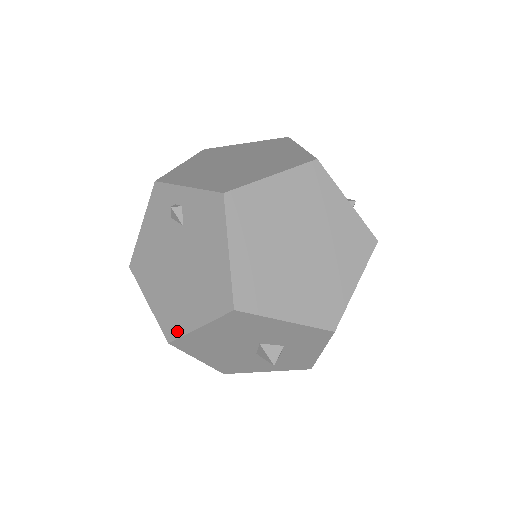
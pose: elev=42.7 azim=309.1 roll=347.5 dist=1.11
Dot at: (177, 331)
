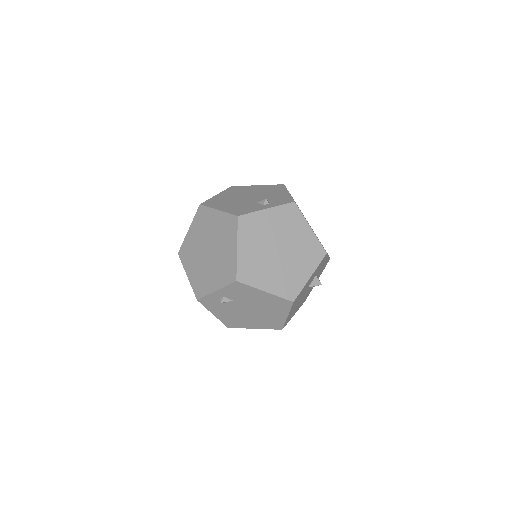
Dot at: (280, 324)
